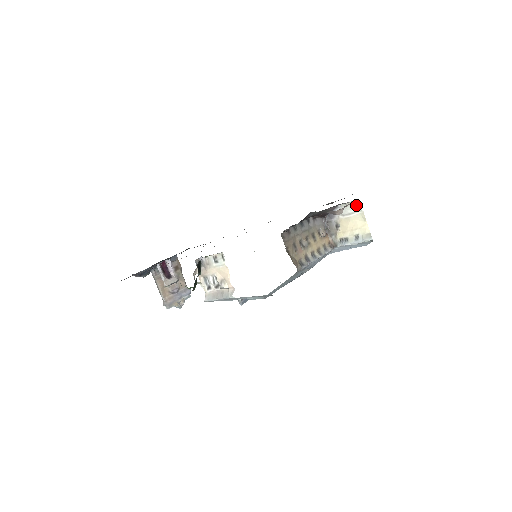
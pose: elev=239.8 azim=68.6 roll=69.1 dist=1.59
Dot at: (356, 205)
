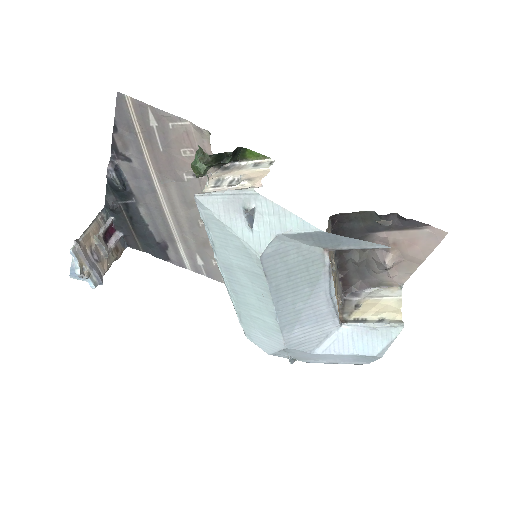
Dot at: (395, 290)
